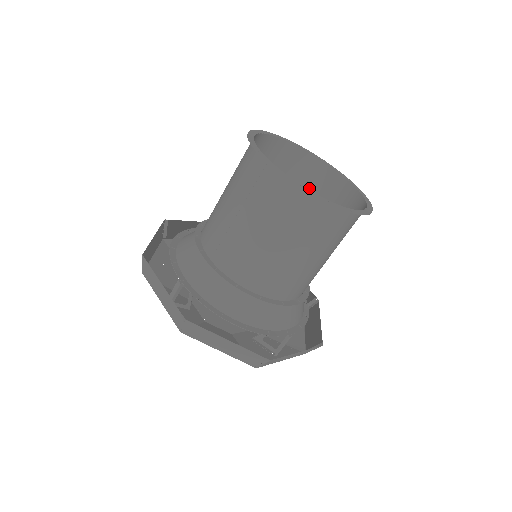
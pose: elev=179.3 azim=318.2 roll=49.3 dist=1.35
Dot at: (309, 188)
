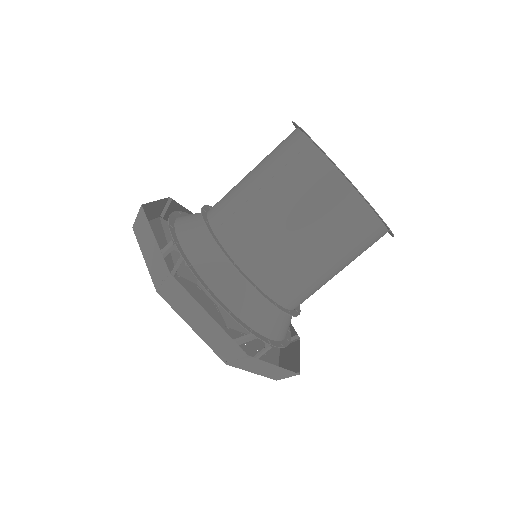
Dot at: occluded
